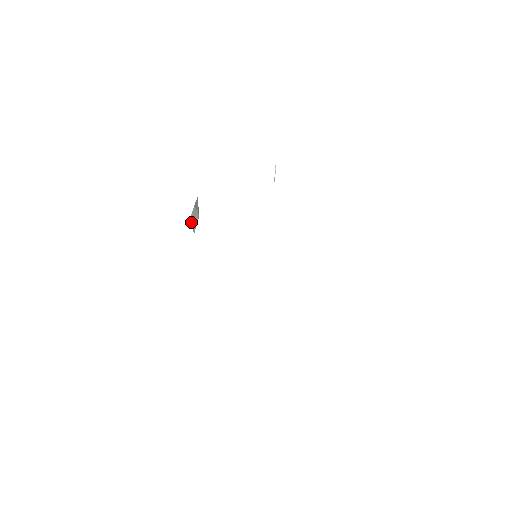
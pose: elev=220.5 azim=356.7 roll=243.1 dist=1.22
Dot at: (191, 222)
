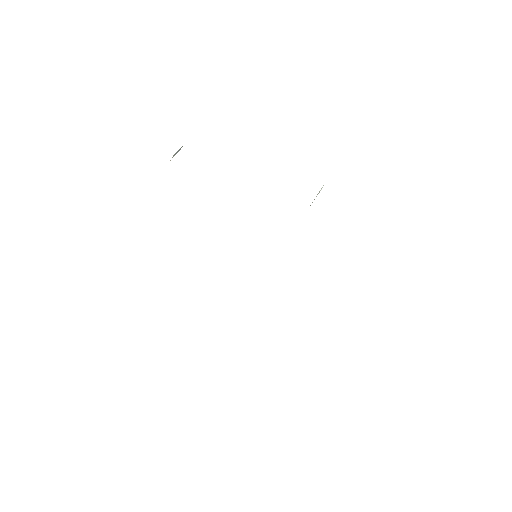
Dot at: (173, 156)
